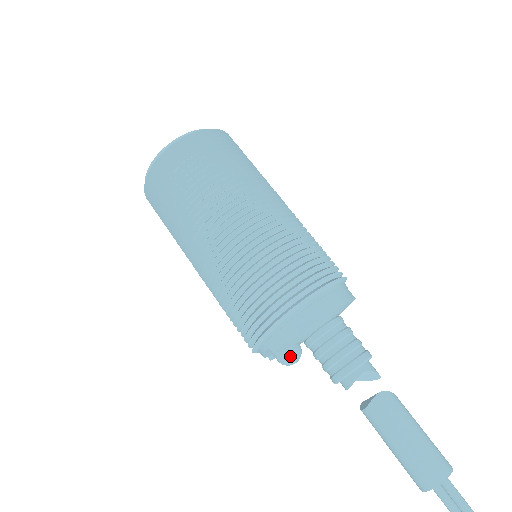
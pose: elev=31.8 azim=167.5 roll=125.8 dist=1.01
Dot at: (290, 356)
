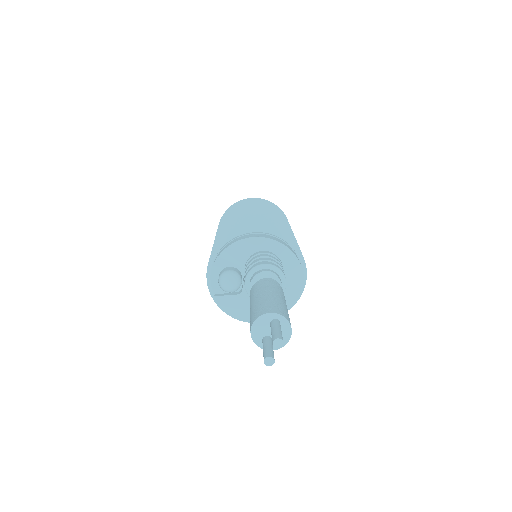
Dot at: (229, 273)
